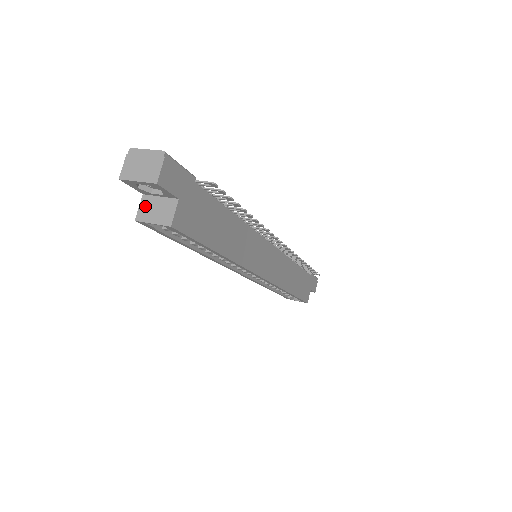
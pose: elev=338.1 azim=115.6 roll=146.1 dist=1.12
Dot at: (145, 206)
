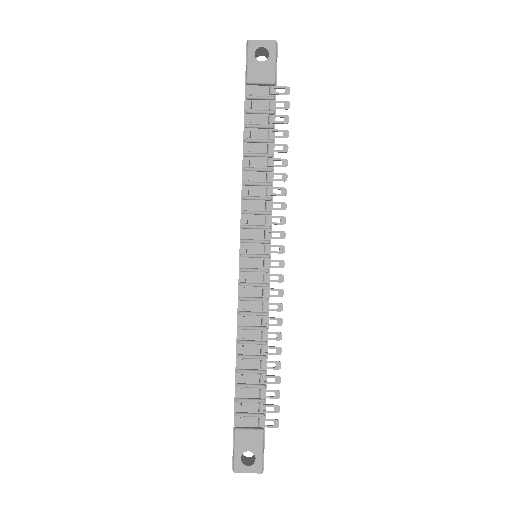
Dot at: occluded
